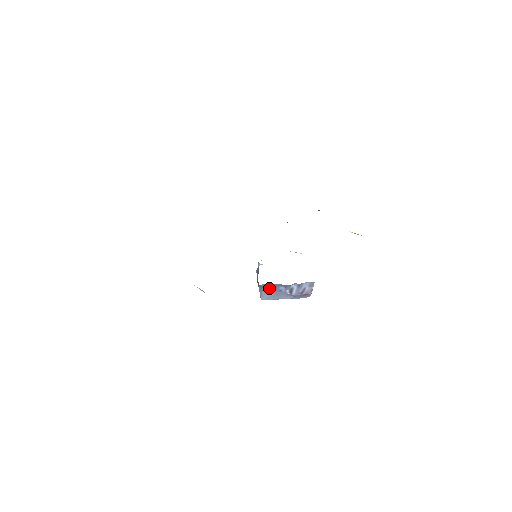
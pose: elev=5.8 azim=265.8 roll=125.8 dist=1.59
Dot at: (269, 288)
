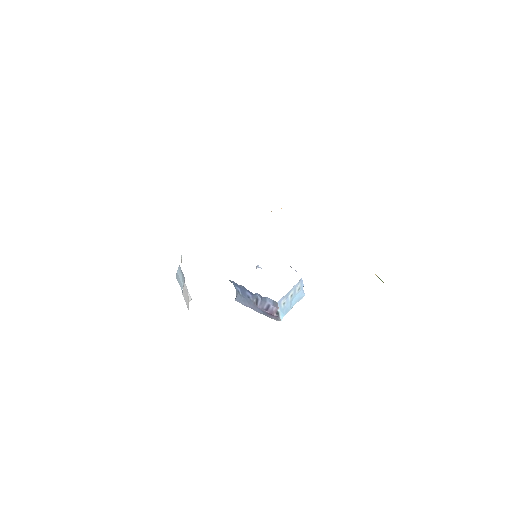
Dot at: (238, 288)
